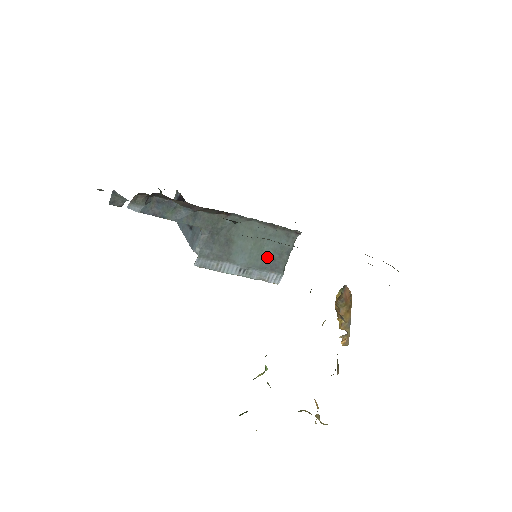
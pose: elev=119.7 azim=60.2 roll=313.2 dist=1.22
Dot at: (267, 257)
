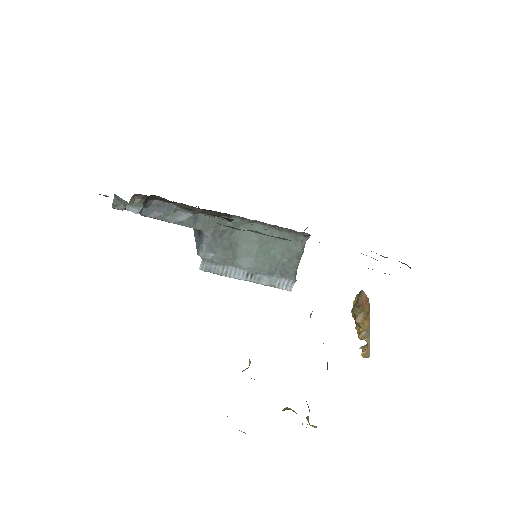
Dot at: (275, 261)
